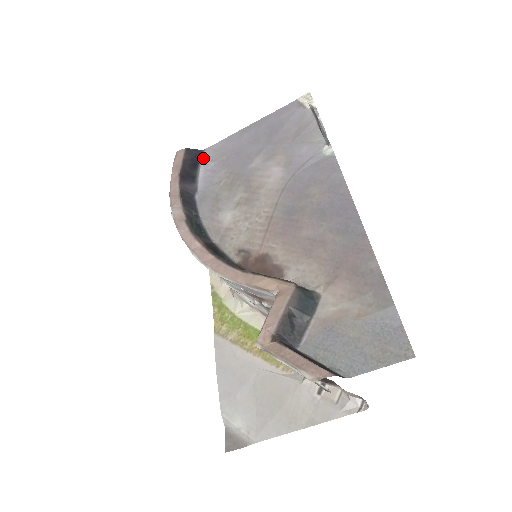
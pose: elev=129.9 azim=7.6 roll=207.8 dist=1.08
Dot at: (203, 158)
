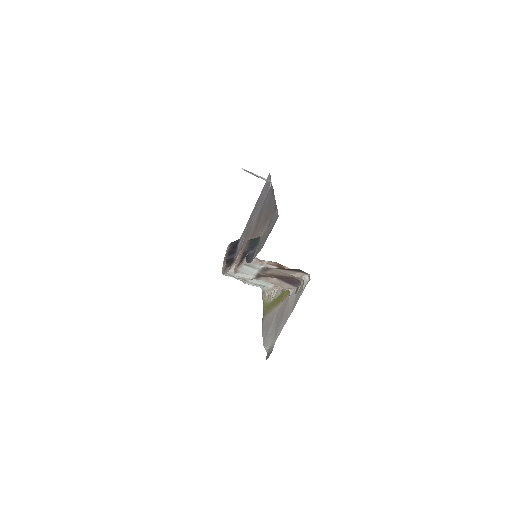
Dot at: (239, 241)
